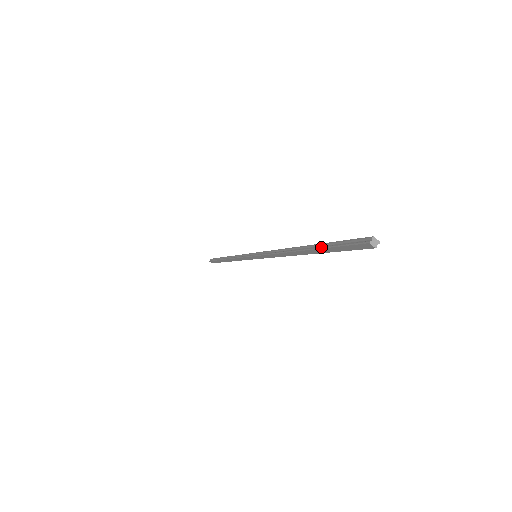
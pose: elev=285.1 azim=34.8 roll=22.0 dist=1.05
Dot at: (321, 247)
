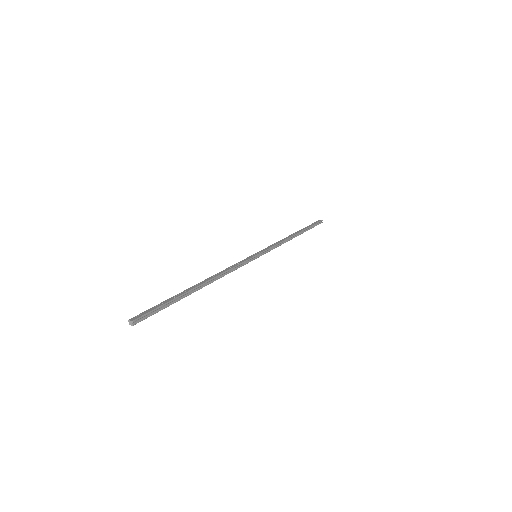
Dot at: occluded
